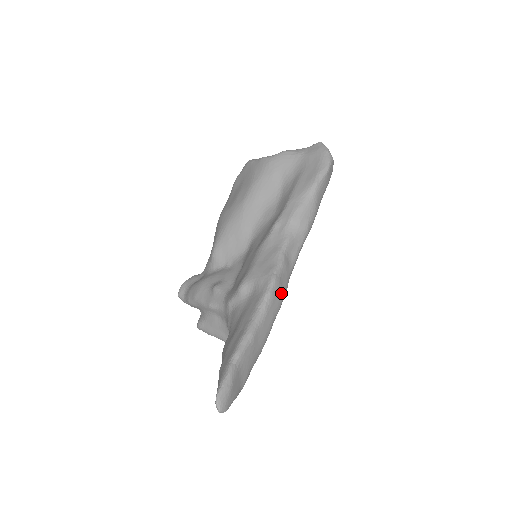
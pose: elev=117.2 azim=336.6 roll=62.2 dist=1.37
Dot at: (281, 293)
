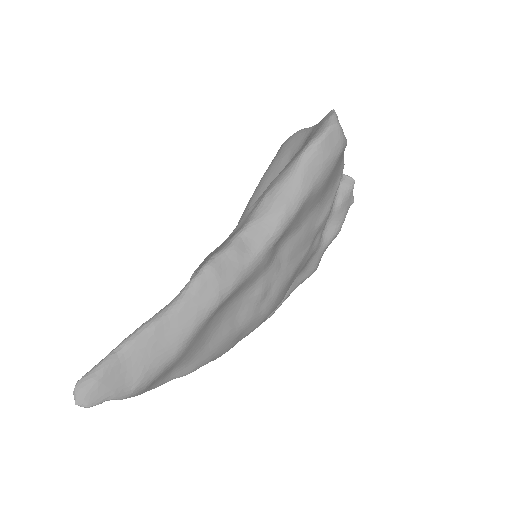
Dot at: (219, 284)
